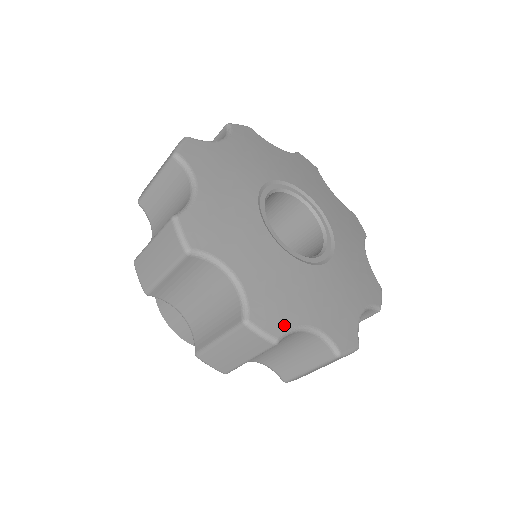
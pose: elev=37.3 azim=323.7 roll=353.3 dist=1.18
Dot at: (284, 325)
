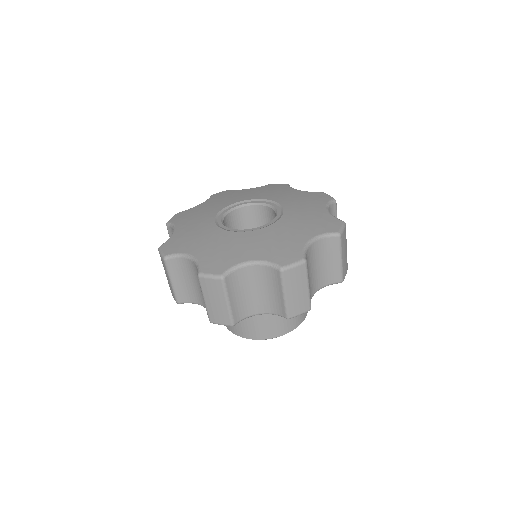
Dot at: (227, 266)
